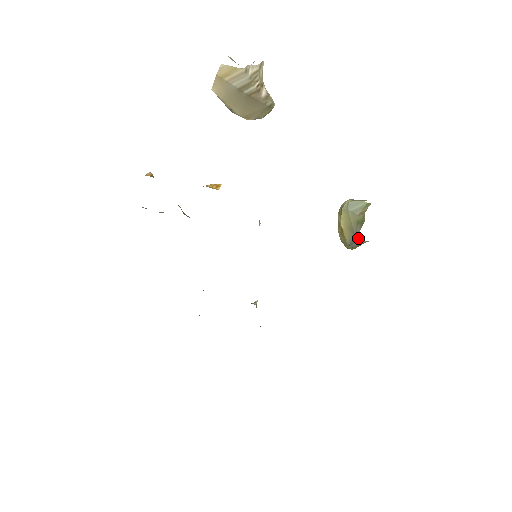
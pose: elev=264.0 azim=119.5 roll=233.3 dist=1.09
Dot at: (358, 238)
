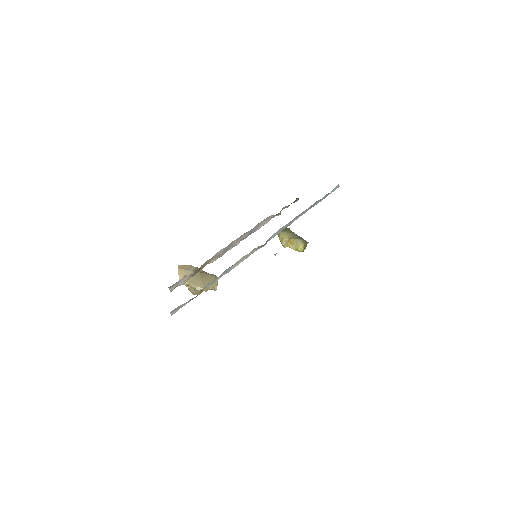
Dot at: (300, 237)
